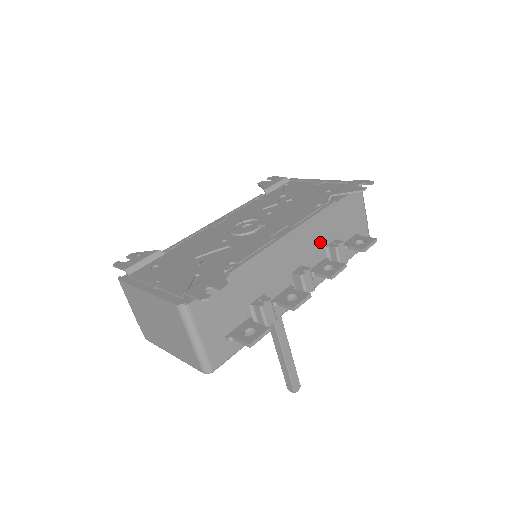
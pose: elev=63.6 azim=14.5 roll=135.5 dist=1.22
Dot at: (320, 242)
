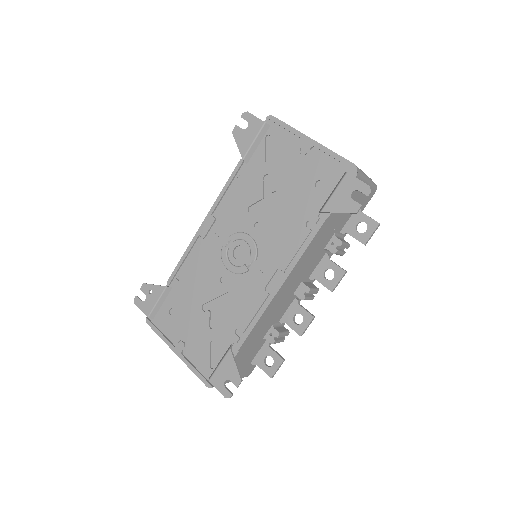
Dot at: (317, 253)
